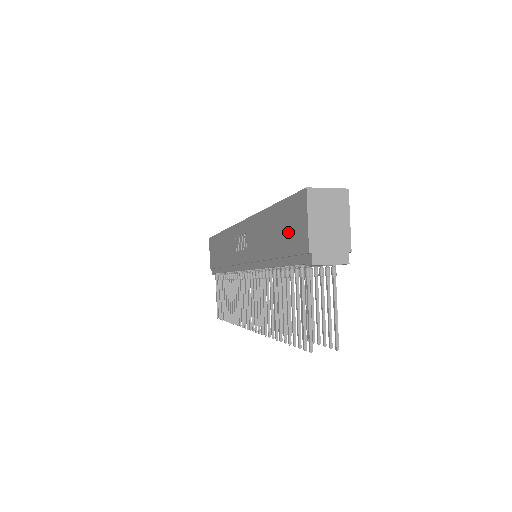
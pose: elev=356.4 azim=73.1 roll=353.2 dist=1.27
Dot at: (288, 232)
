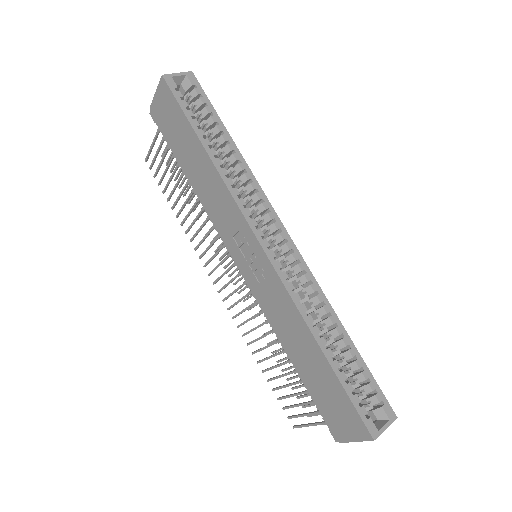
Dot at: (330, 402)
